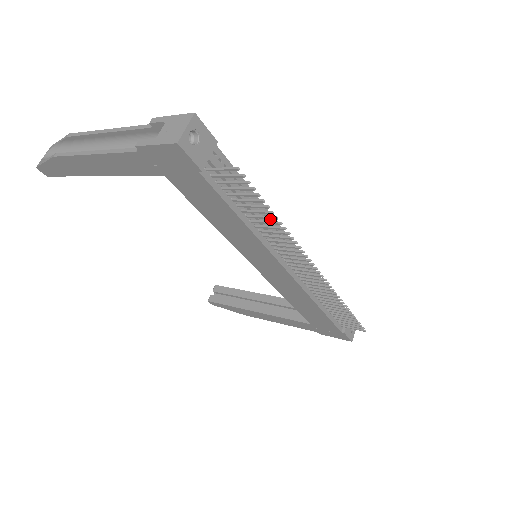
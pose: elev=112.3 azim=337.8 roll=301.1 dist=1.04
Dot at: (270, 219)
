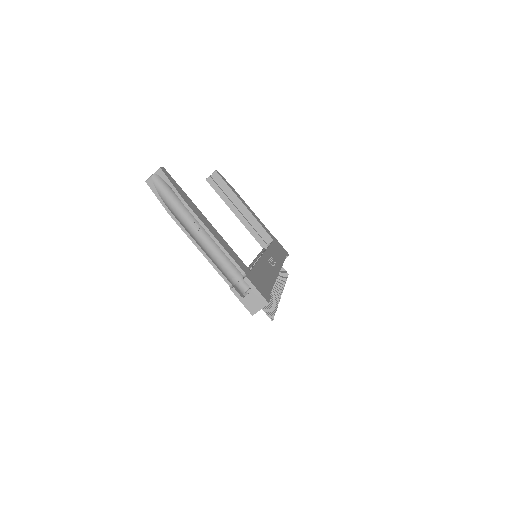
Dot at: occluded
